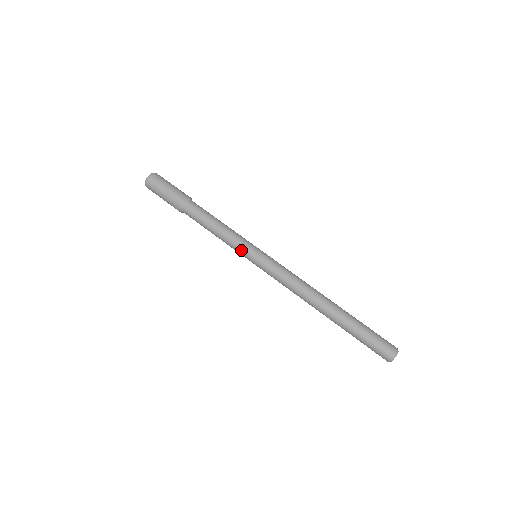
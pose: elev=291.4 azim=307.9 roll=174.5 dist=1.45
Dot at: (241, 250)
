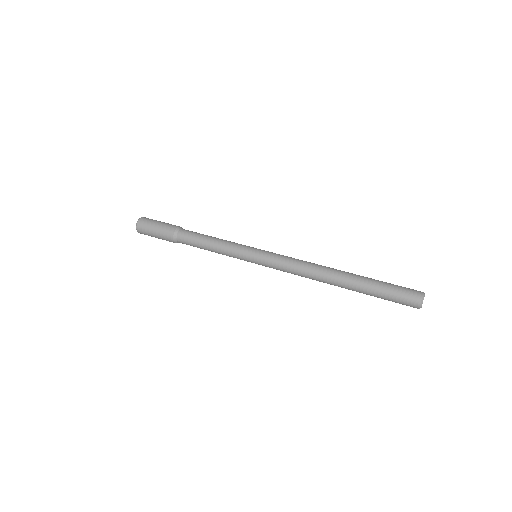
Dot at: (240, 255)
